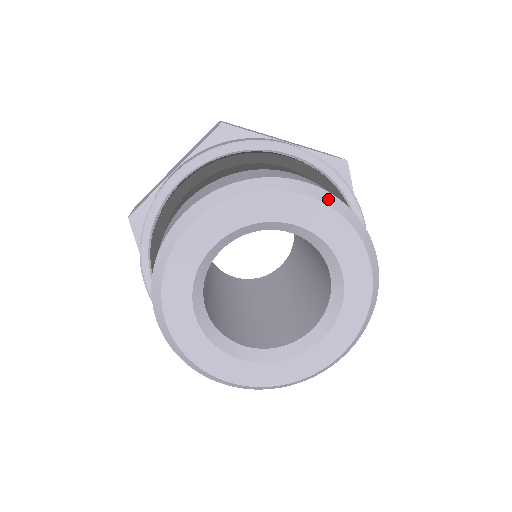
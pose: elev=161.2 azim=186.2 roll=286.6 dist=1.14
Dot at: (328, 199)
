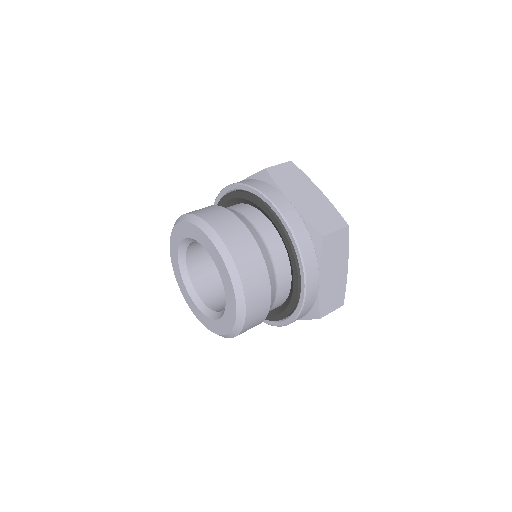
Dot at: (224, 253)
